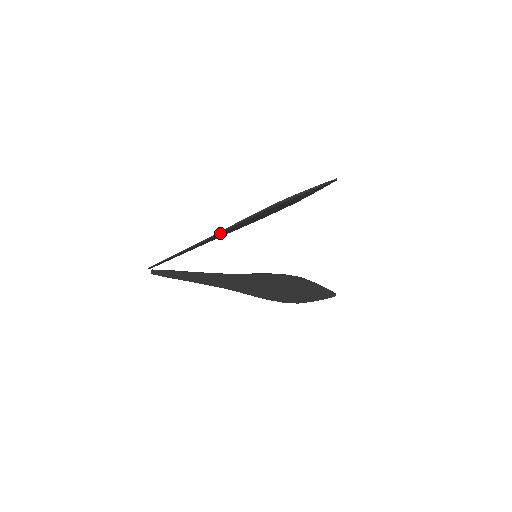
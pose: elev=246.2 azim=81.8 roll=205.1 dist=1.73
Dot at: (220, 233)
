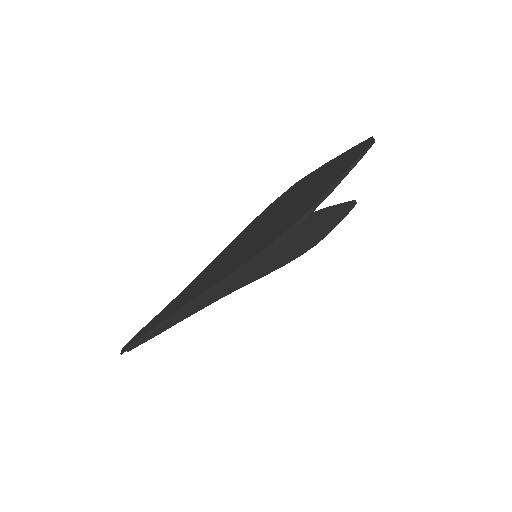
Dot at: occluded
